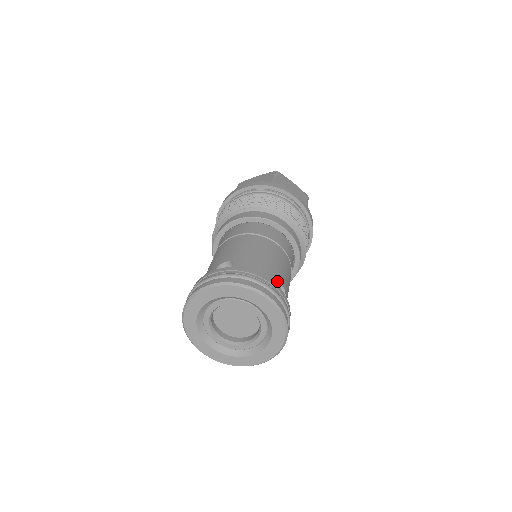
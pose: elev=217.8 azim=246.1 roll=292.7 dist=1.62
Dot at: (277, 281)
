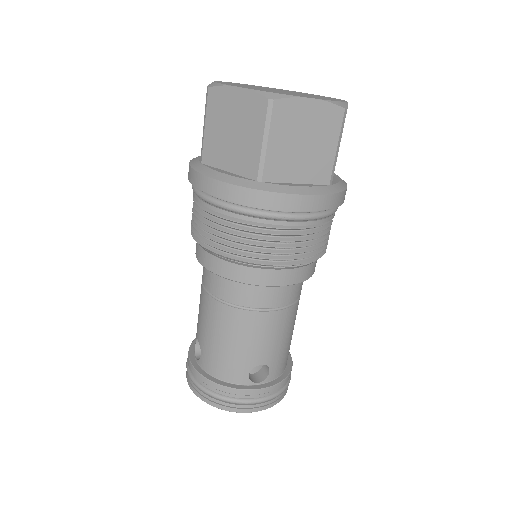
Dot at: occluded
